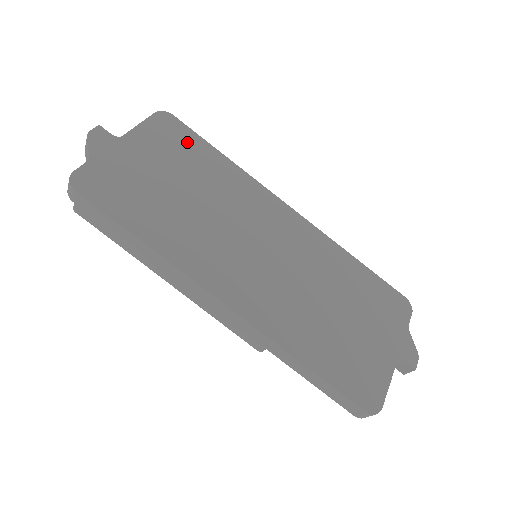
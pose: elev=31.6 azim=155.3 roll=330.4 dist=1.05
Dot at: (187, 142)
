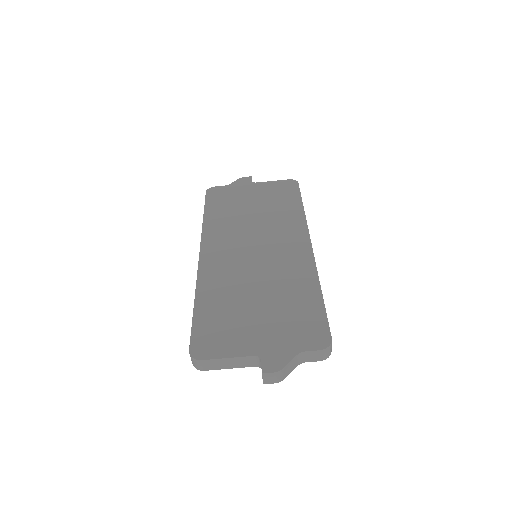
Dot at: (288, 194)
